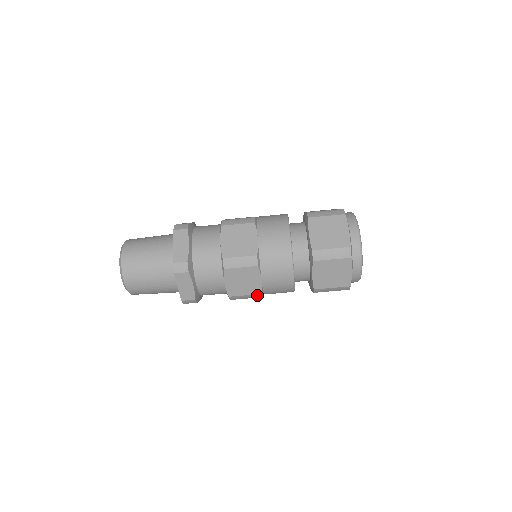
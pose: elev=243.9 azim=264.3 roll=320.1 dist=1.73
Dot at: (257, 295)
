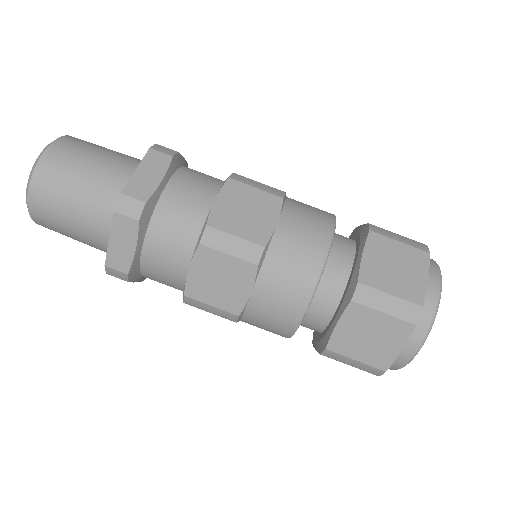
Dot at: (231, 315)
